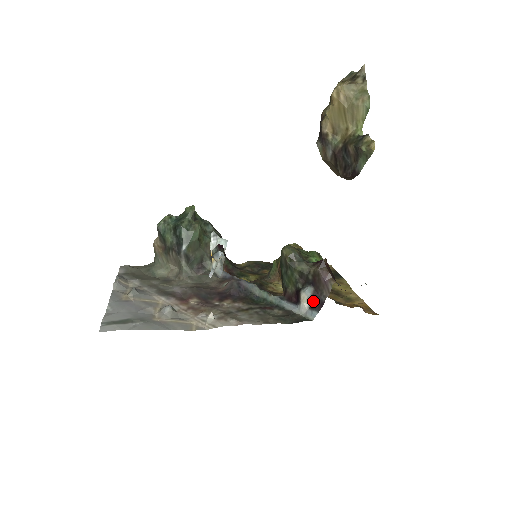
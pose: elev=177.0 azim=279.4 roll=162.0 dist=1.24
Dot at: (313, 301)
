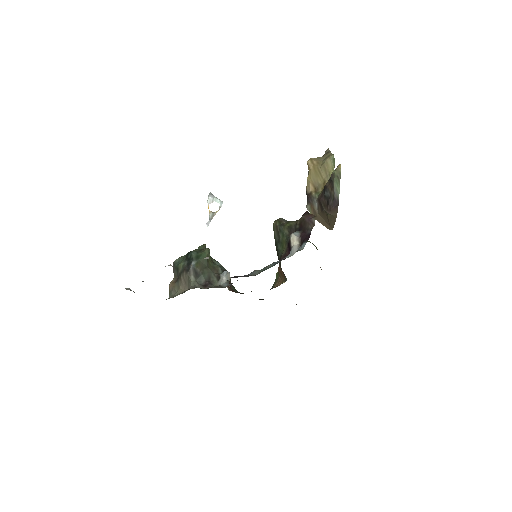
Dot at: (302, 238)
